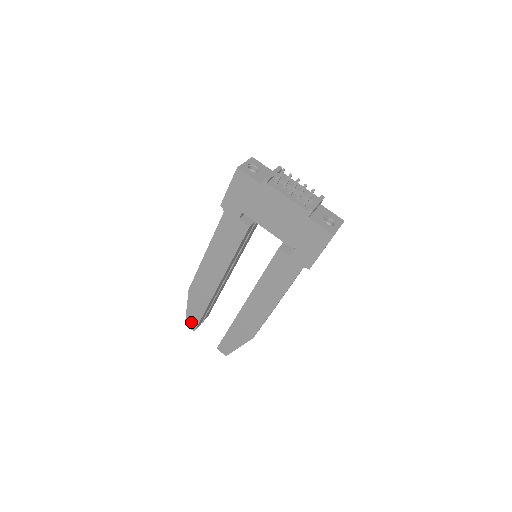
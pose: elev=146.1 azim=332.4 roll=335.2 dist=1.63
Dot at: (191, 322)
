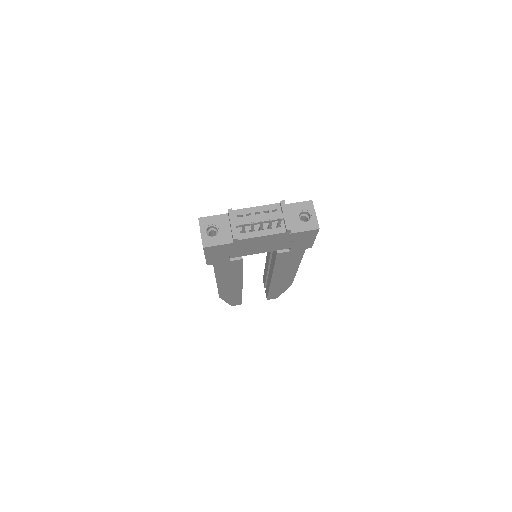
Dot at: (235, 304)
